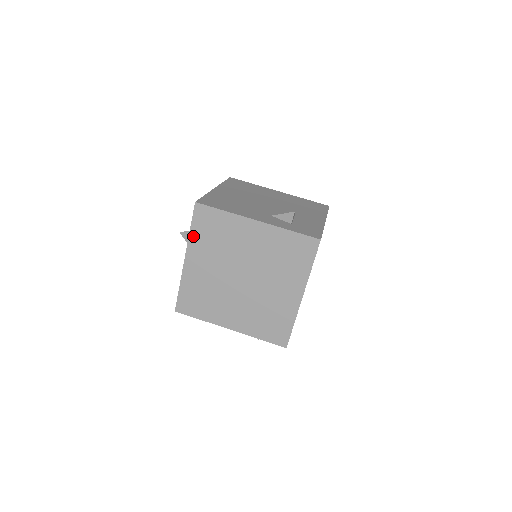
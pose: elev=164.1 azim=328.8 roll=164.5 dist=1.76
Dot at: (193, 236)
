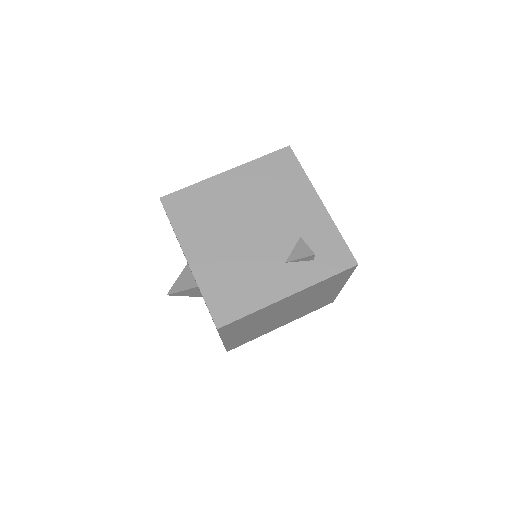
Dot at: (225, 335)
